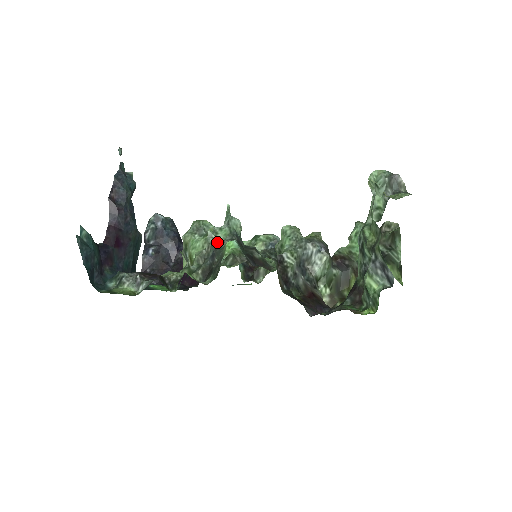
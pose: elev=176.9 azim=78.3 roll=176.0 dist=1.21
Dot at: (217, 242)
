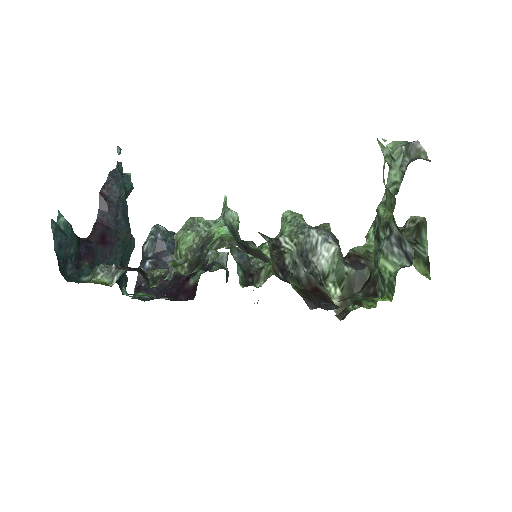
Dot at: (209, 234)
